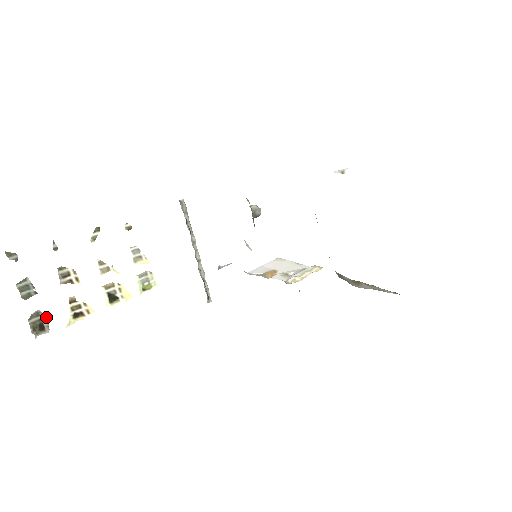
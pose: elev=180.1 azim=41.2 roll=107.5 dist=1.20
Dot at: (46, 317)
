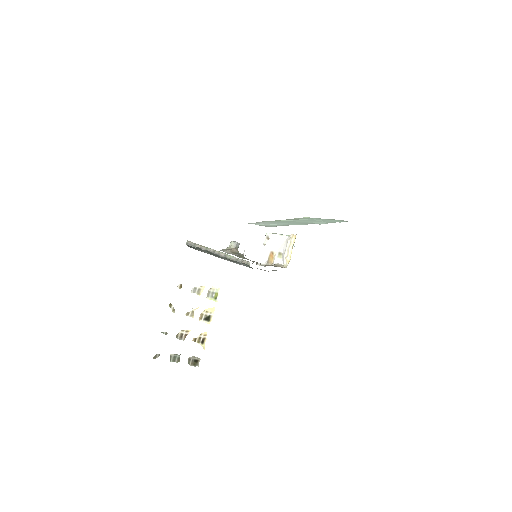
Dot at: (193, 356)
